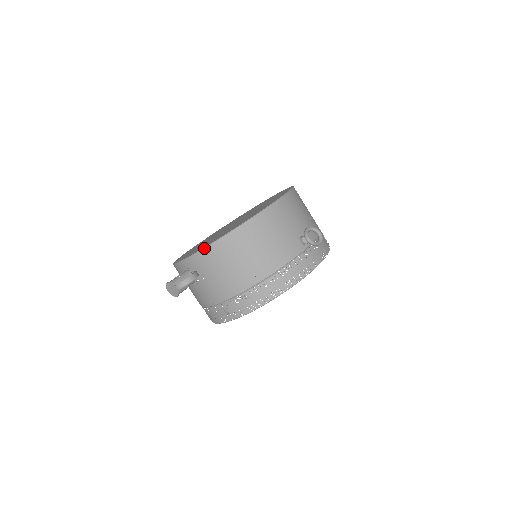
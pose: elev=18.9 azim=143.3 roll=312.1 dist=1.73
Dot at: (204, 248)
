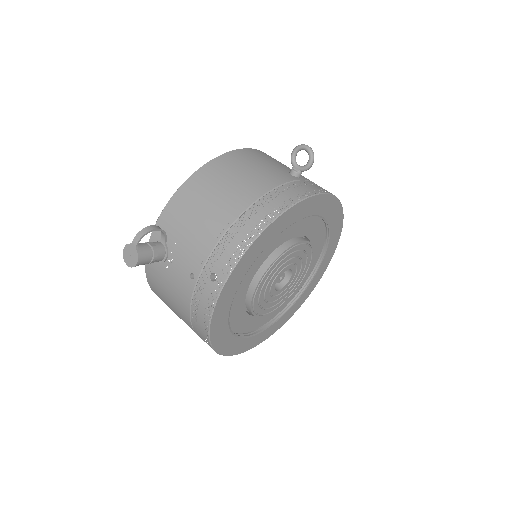
Dot at: (168, 201)
